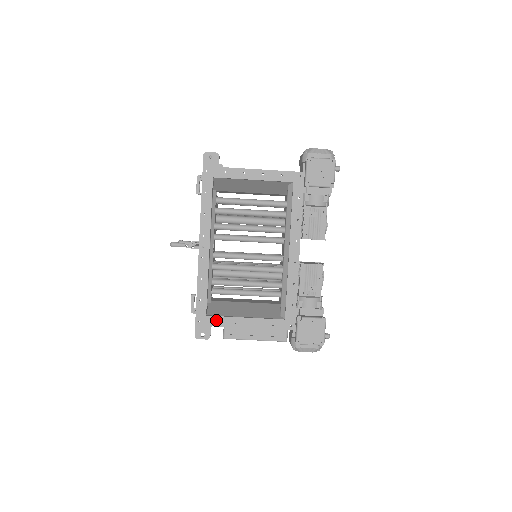
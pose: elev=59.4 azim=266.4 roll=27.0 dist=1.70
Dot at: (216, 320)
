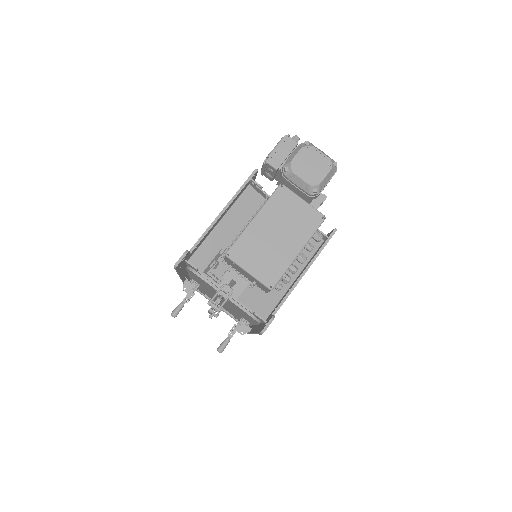
Dot at: occluded
